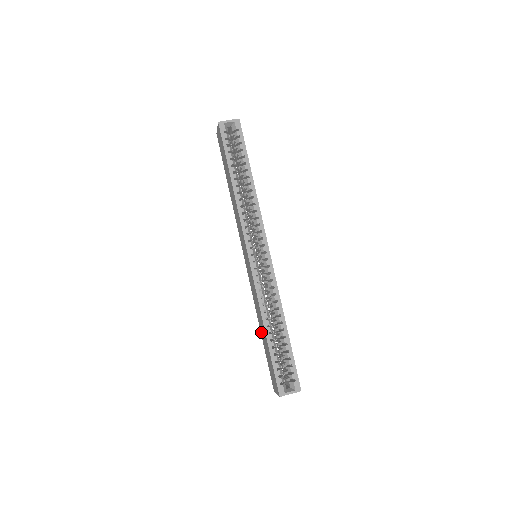
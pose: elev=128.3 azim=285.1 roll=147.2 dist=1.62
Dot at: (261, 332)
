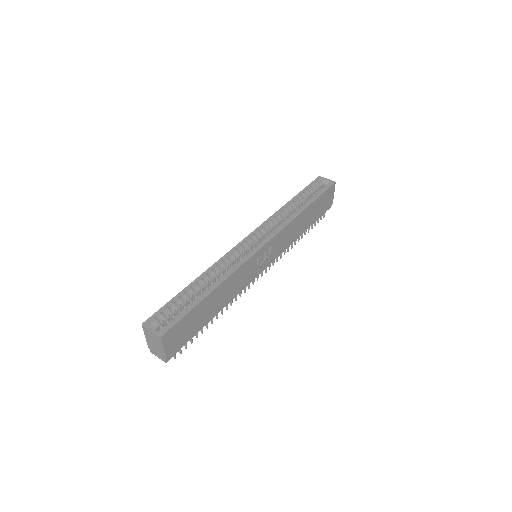
Dot at: occluded
